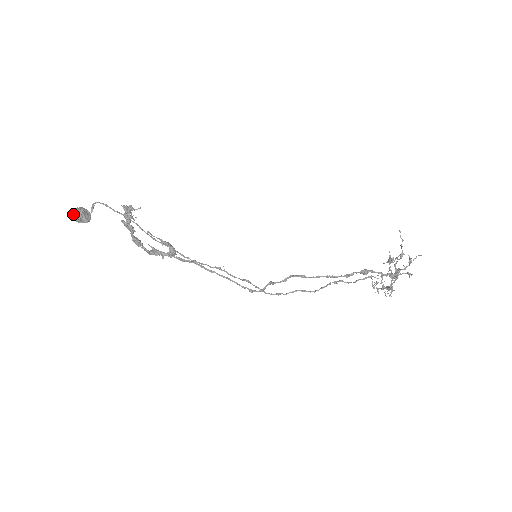
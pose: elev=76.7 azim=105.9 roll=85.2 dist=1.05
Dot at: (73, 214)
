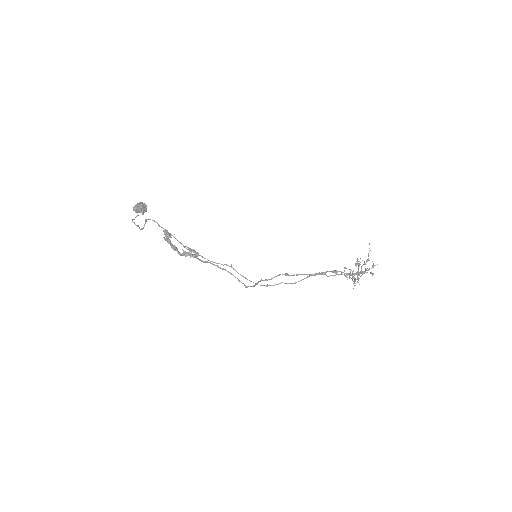
Dot at: (135, 208)
